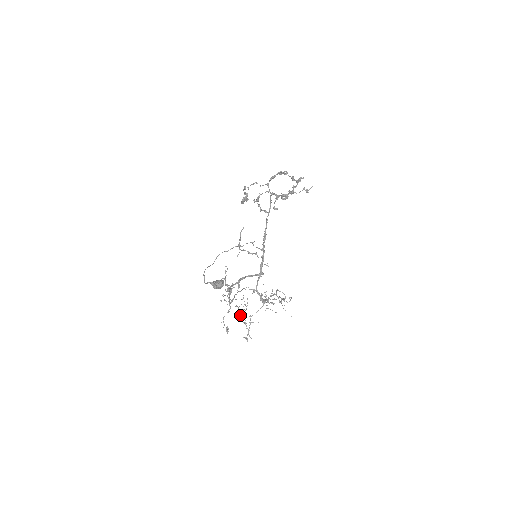
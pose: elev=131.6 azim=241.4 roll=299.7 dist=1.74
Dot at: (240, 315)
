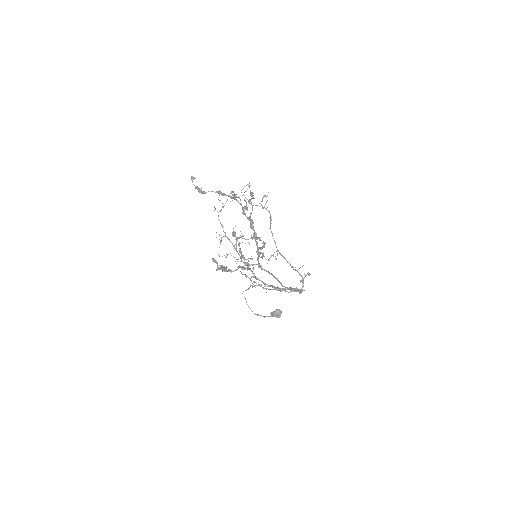
Dot at: occluded
